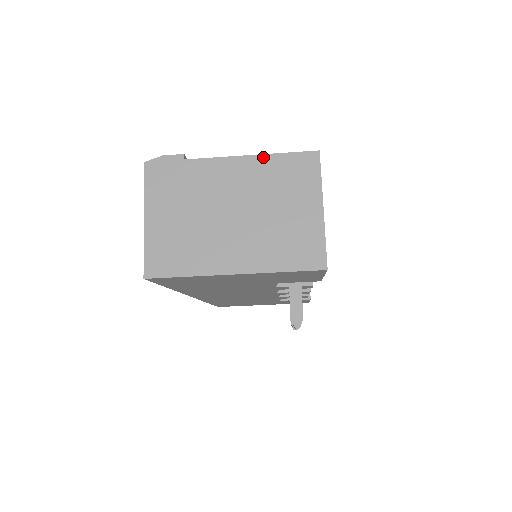
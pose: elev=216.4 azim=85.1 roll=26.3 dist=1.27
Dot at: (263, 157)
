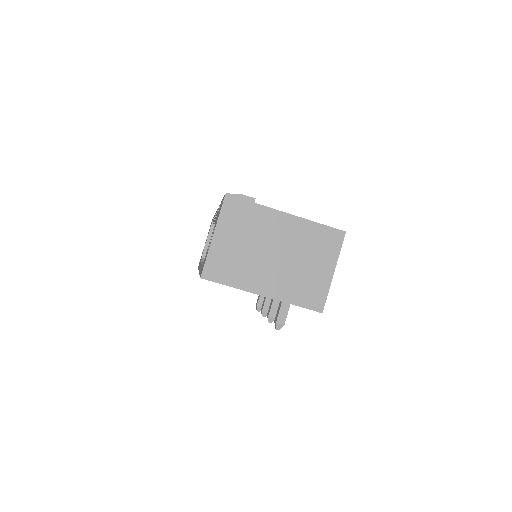
Dot at: (308, 222)
